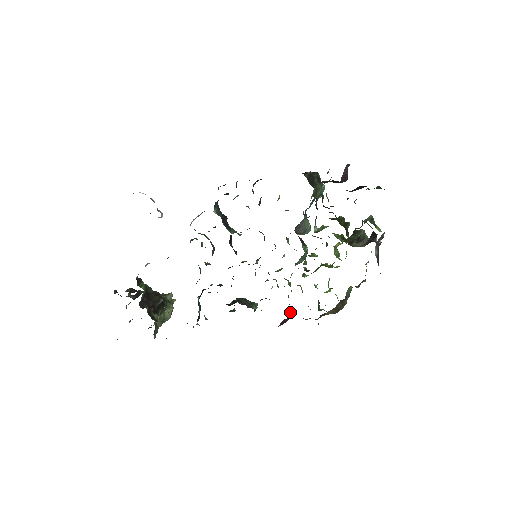
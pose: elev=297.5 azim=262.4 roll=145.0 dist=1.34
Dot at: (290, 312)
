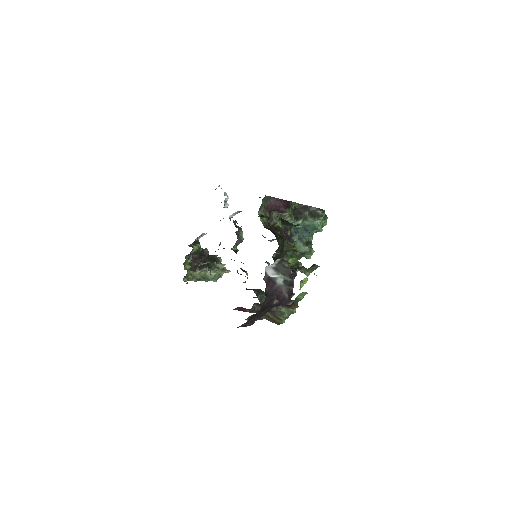
Dot at: occluded
